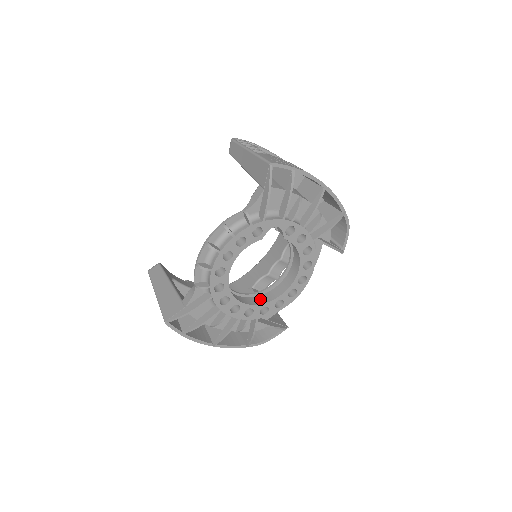
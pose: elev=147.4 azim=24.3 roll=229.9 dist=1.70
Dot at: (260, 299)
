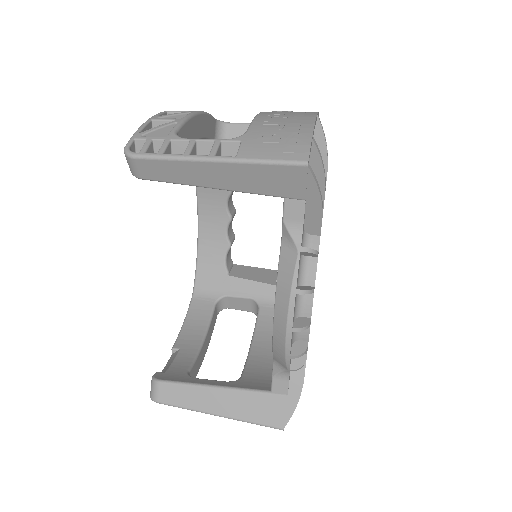
Dot at: occluded
